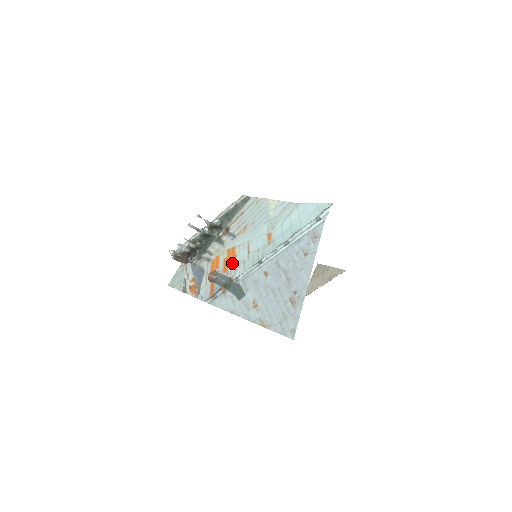
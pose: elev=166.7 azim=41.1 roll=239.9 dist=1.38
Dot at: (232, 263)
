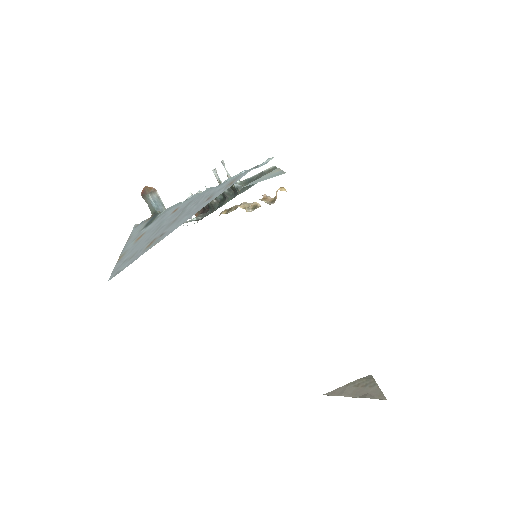
Dot at: occluded
